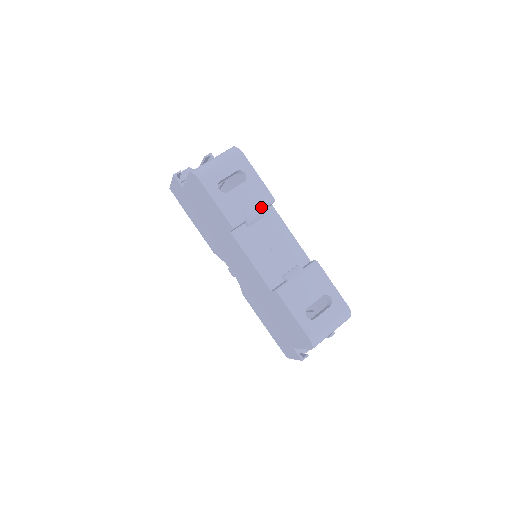
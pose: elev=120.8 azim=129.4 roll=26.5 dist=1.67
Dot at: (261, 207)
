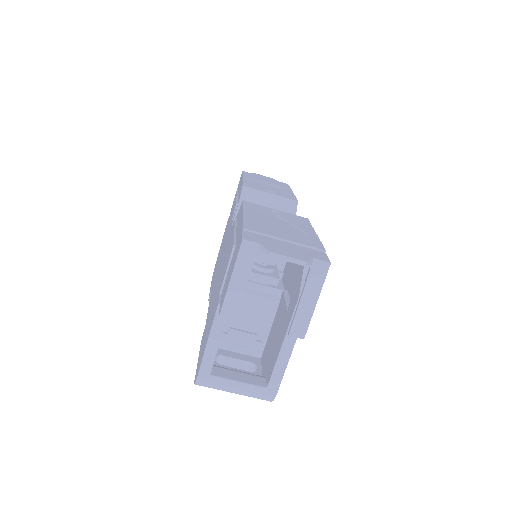
Dot at: occluded
